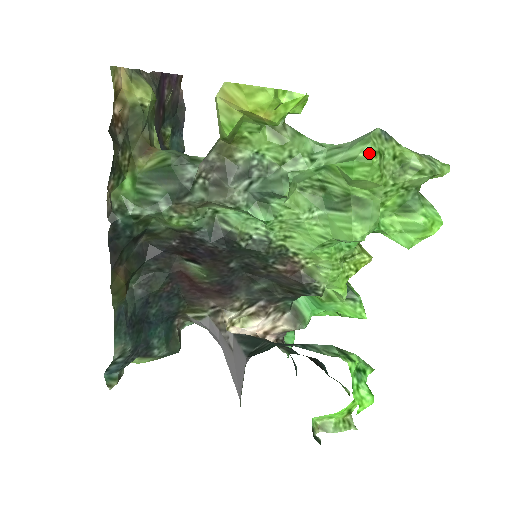
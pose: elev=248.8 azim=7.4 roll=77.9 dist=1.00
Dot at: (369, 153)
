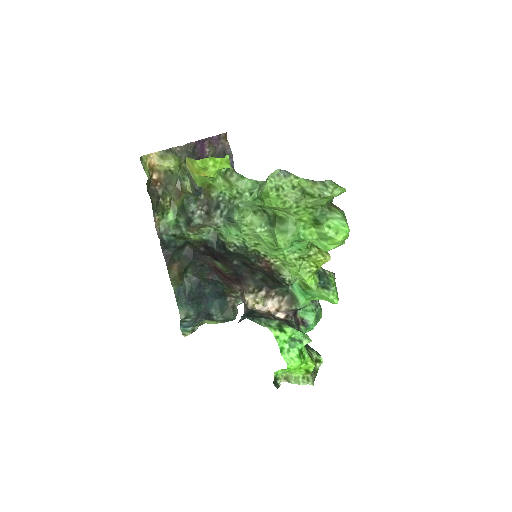
Dot at: (267, 189)
